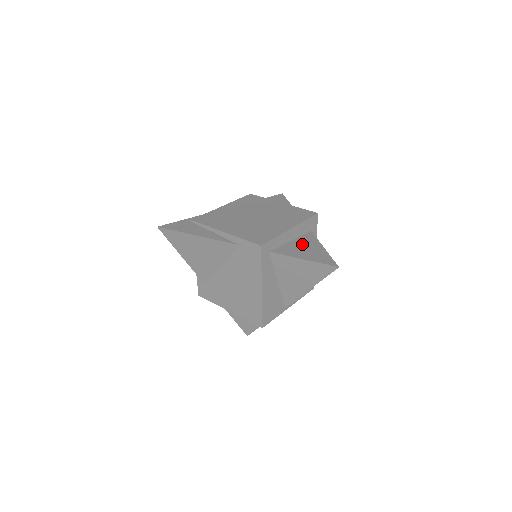
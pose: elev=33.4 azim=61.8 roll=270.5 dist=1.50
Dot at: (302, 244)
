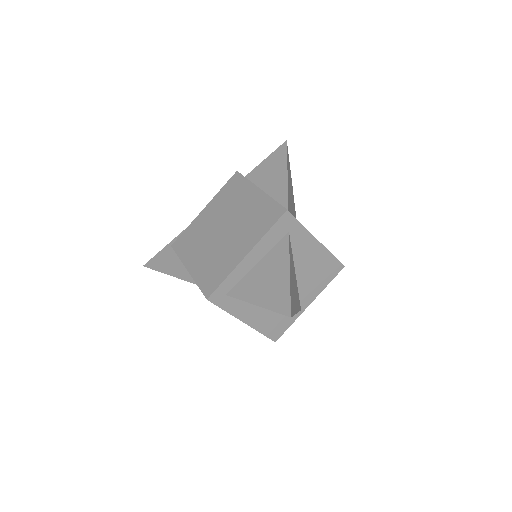
Dot at: (266, 269)
